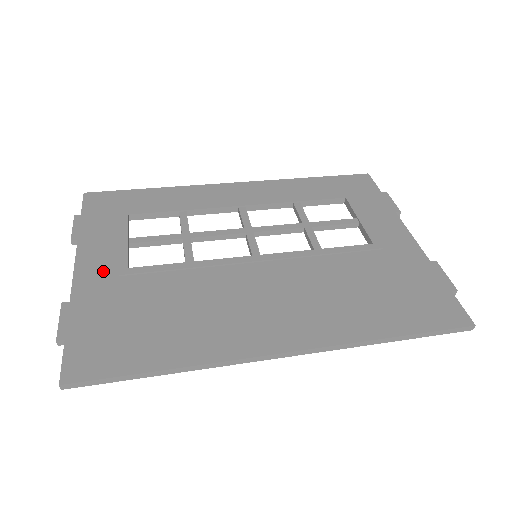
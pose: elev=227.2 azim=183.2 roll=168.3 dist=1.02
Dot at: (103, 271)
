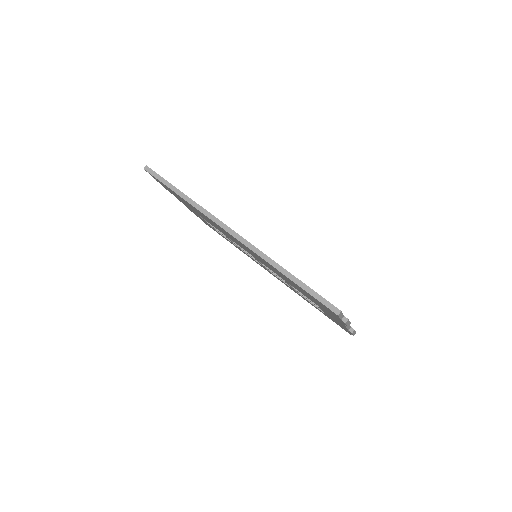
Dot at: occluded
